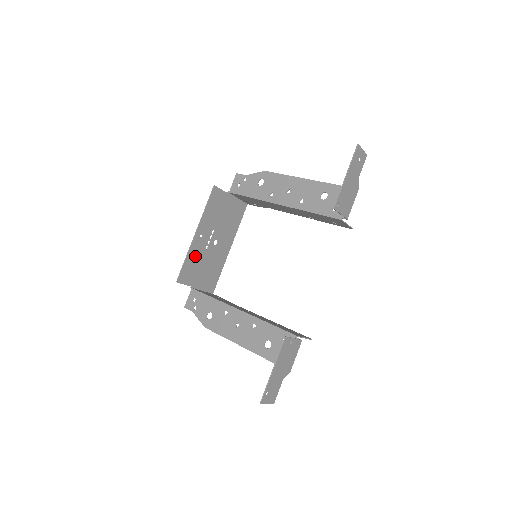
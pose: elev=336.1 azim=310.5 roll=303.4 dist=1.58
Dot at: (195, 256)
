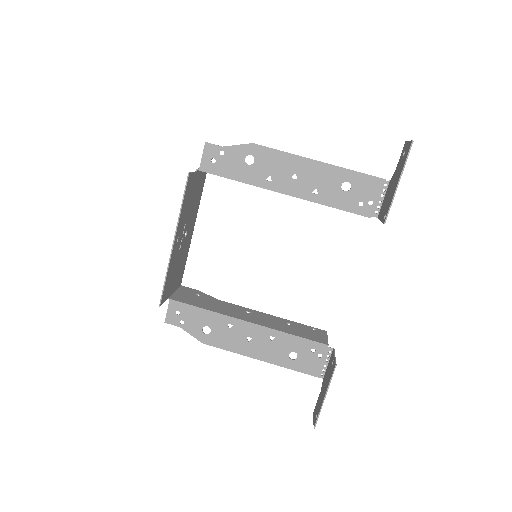
Dot at: (172, 265)
